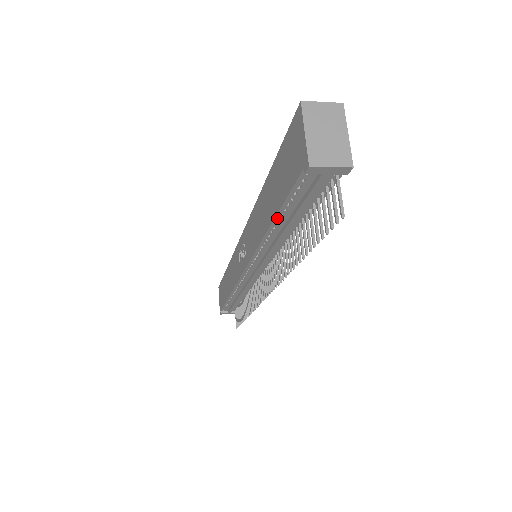
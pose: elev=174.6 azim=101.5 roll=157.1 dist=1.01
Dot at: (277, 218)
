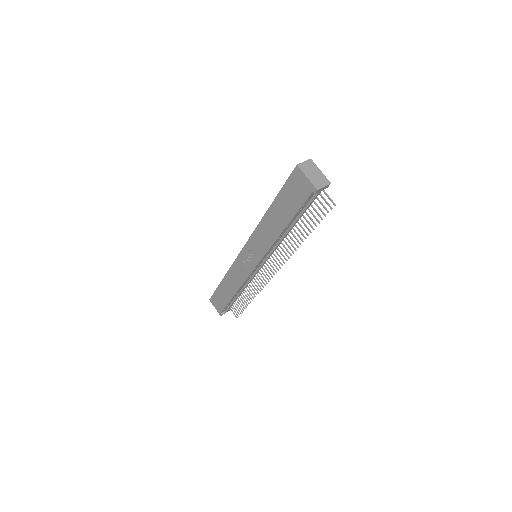
Dot at: (290, 222)
